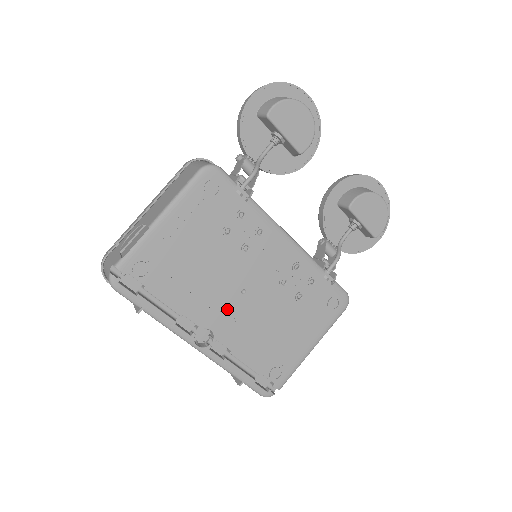
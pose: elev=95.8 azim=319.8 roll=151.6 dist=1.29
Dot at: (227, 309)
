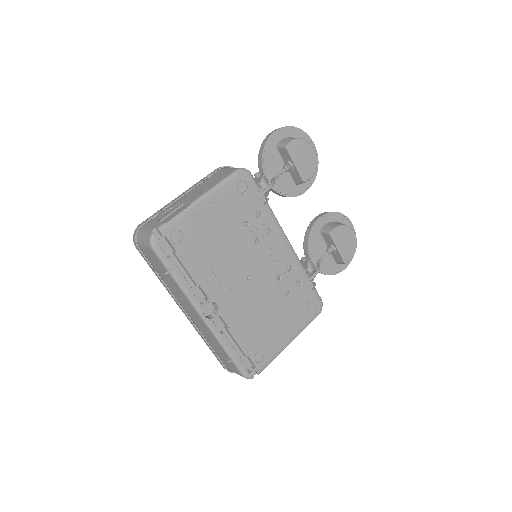
Dot at: (233, 289)
